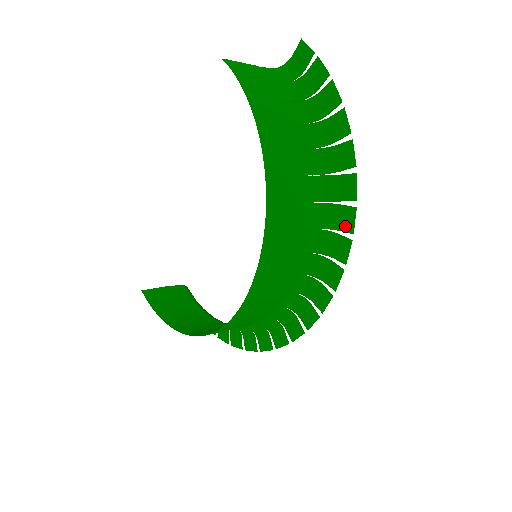
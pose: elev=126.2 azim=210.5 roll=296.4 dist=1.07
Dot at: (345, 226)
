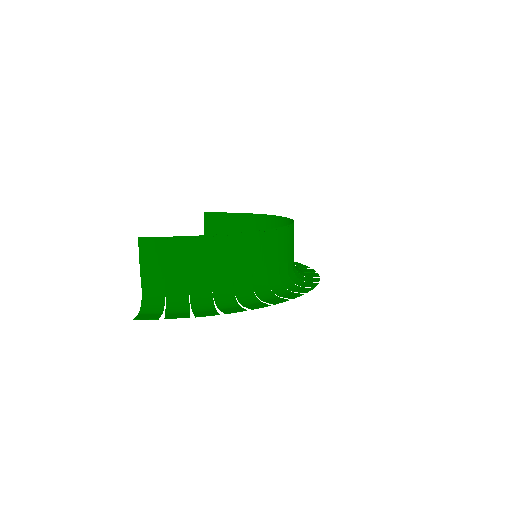
Dot at: (295, 264)
